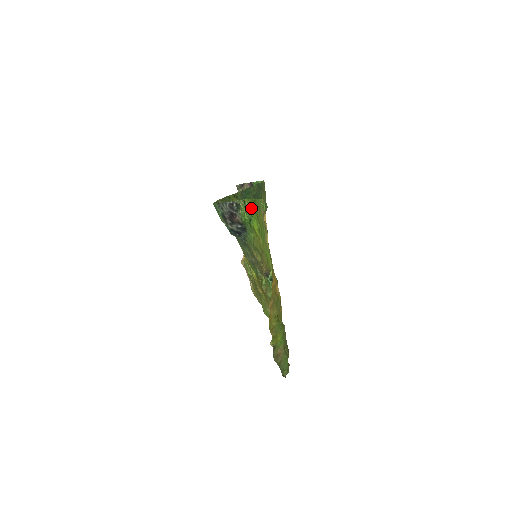
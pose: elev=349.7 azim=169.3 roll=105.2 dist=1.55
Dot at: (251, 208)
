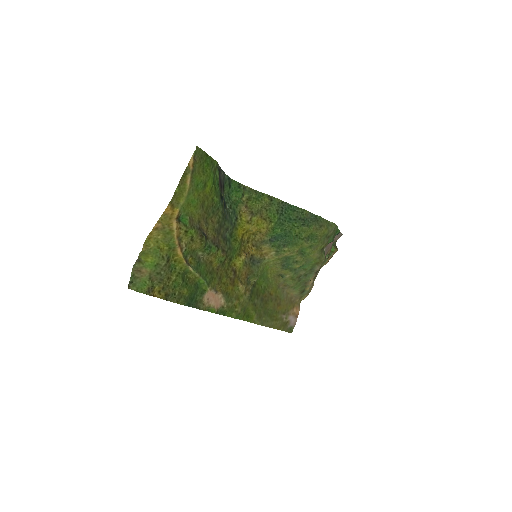
Dot at: (213, 167)
